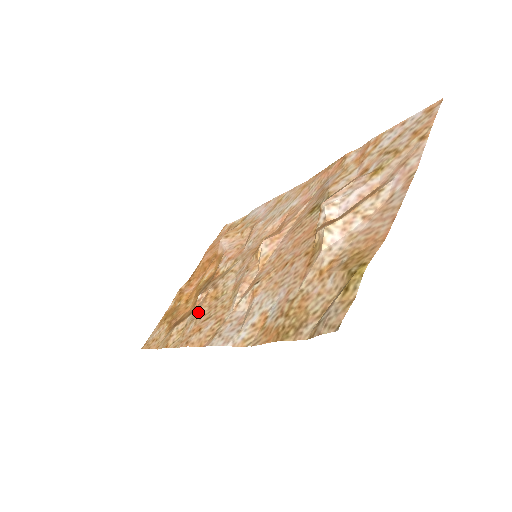
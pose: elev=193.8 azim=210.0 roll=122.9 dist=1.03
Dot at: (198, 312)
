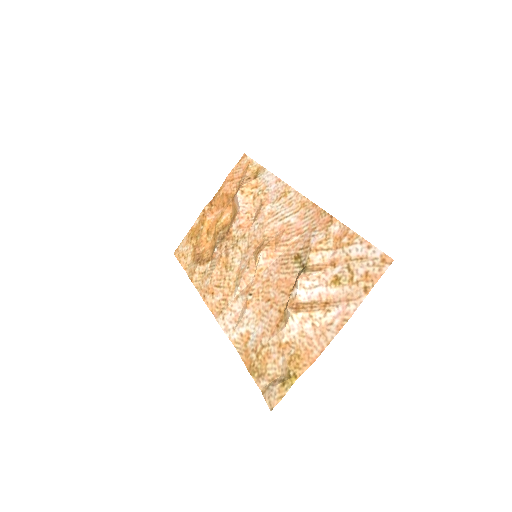
Dot at: (213, 271)
